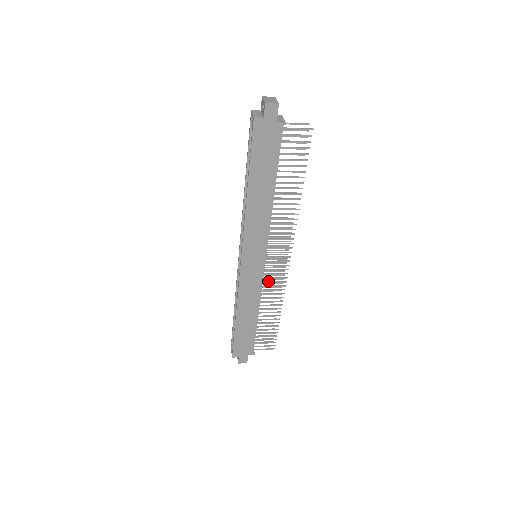
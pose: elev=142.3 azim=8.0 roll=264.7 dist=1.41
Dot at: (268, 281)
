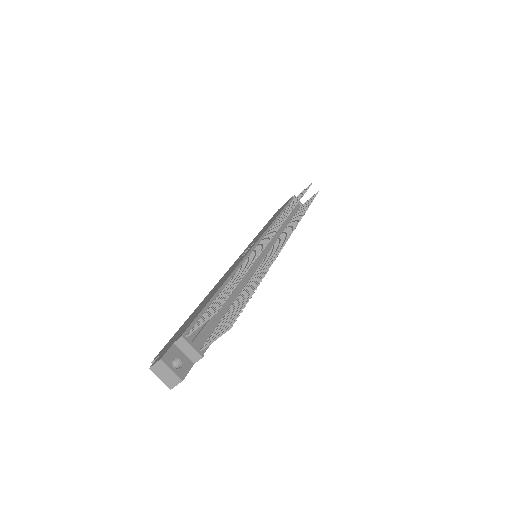
Dot at: (281, 237)
